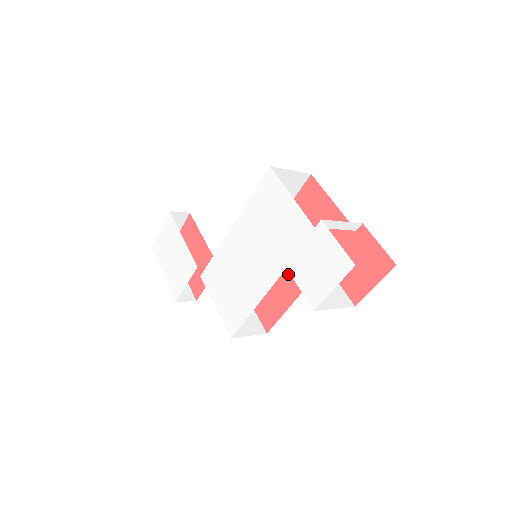
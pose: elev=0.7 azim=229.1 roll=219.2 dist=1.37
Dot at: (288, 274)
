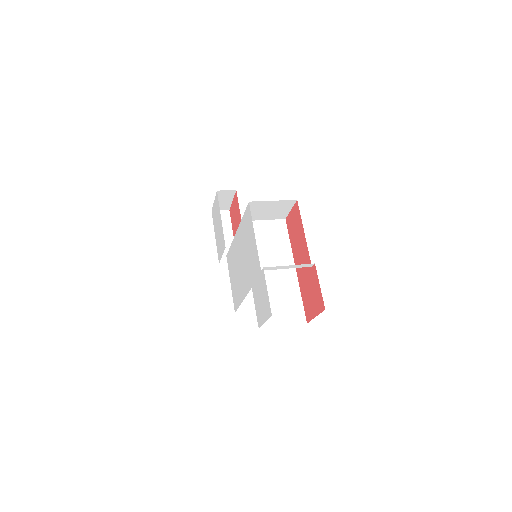
Dot at: occluded
